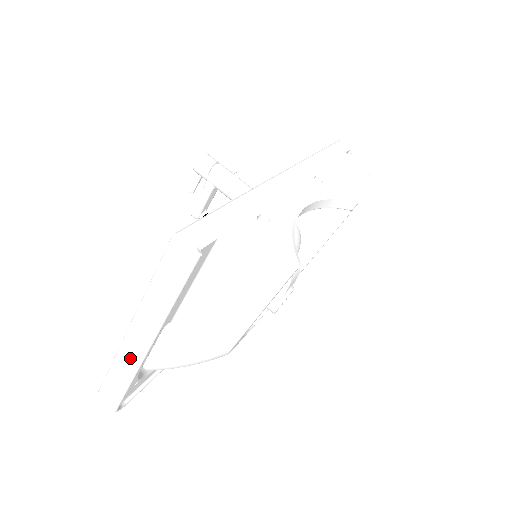
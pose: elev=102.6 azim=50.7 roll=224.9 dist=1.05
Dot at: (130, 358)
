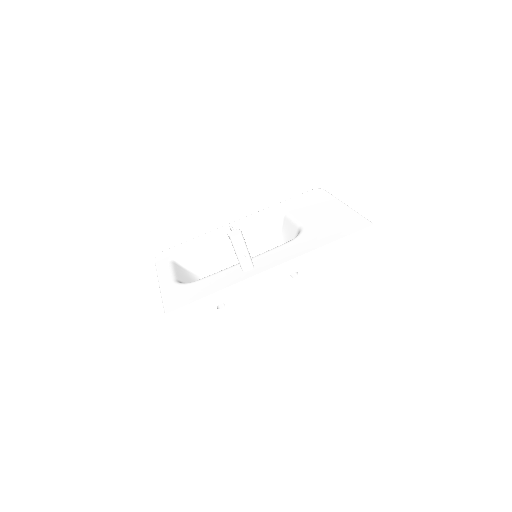
Dot at: occluded
